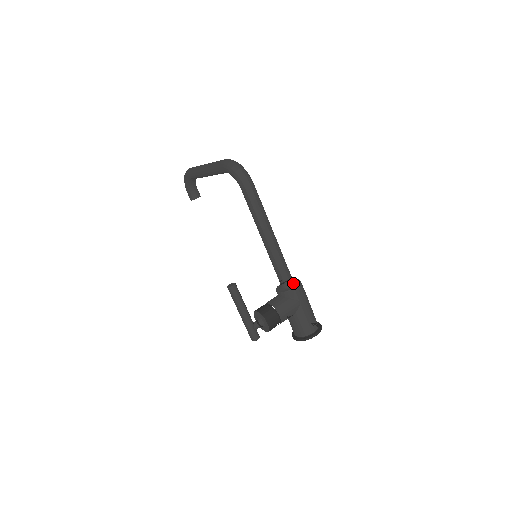
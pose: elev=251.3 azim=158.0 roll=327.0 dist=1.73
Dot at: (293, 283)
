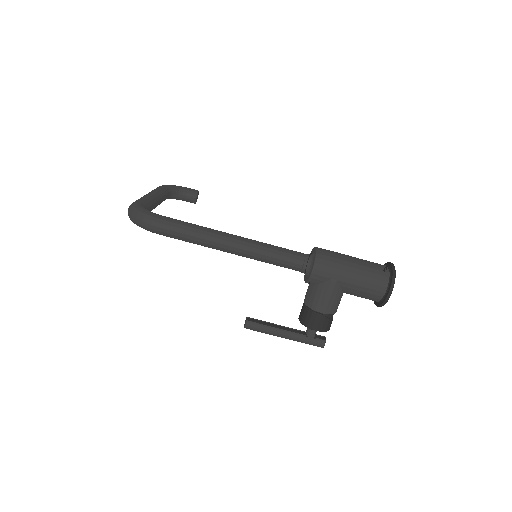
Dot at: (309, 264)
